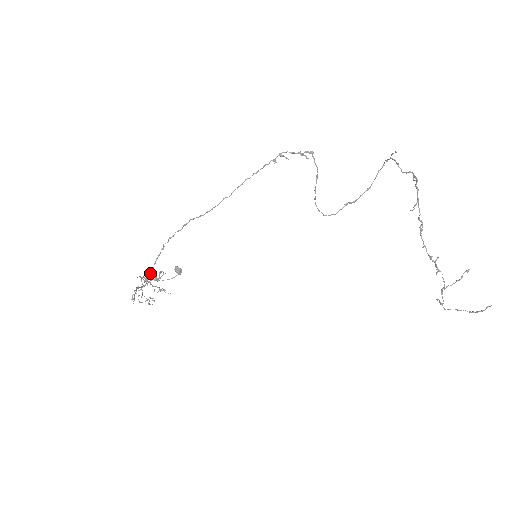
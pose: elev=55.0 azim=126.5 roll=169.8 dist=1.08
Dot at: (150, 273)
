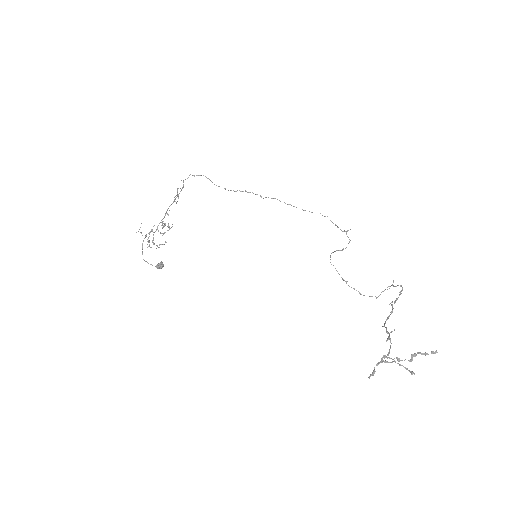
Dot at: occluded
